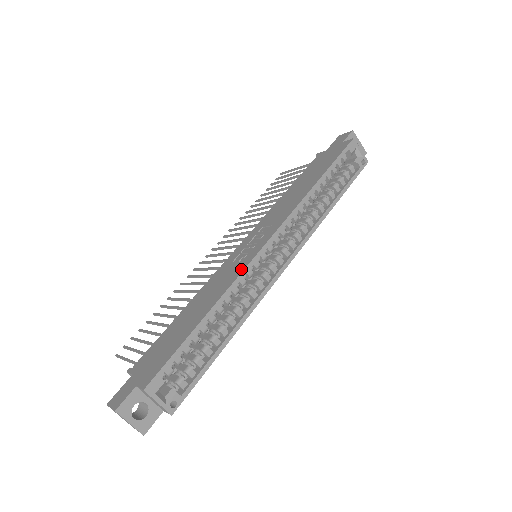
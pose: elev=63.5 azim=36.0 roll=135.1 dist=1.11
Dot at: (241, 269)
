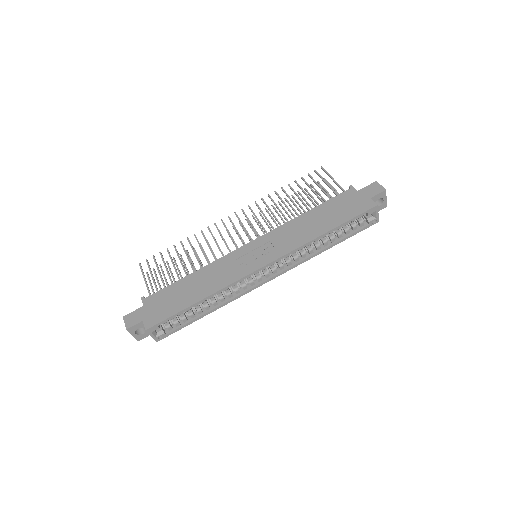
Dot at: (236, 278)
